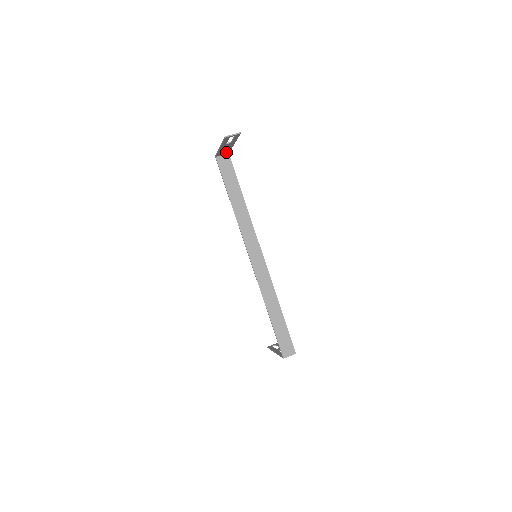
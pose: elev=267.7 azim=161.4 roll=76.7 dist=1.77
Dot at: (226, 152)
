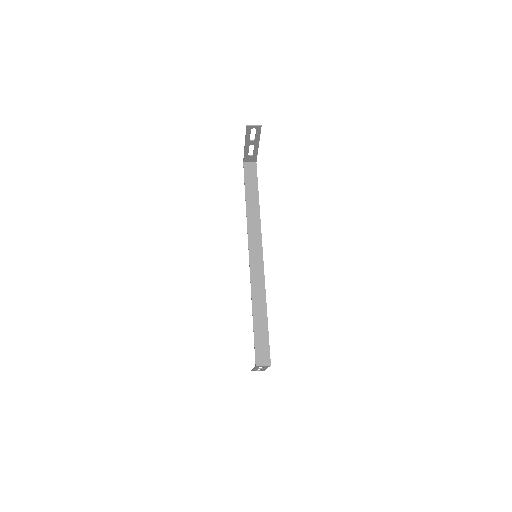
Dot at: (253, 159)
